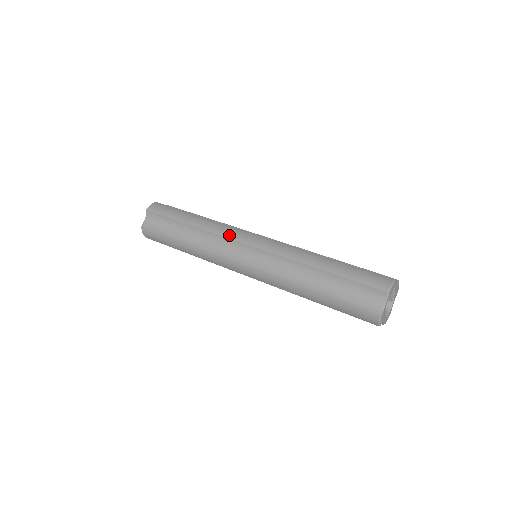
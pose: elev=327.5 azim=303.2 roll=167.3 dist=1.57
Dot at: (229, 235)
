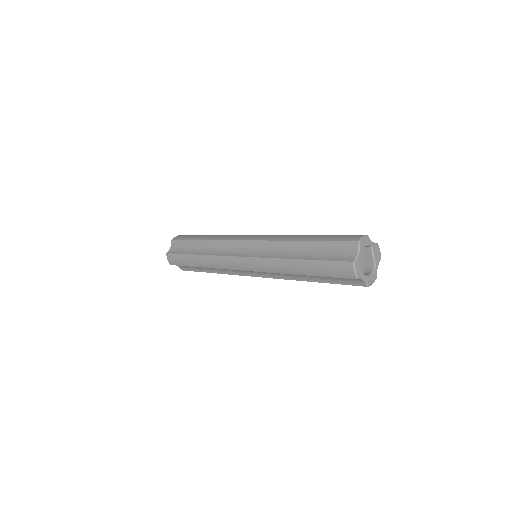
Dot at: (232, 238)
